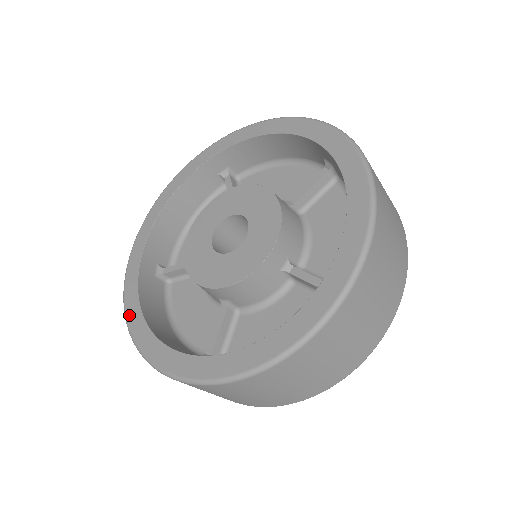
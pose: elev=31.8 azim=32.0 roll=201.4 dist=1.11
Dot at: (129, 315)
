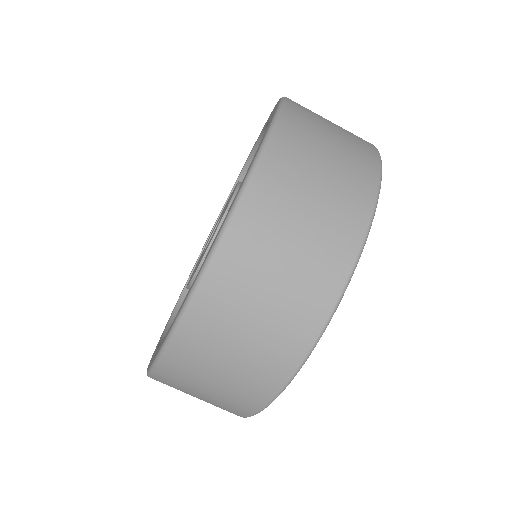
Dot at: occluded
